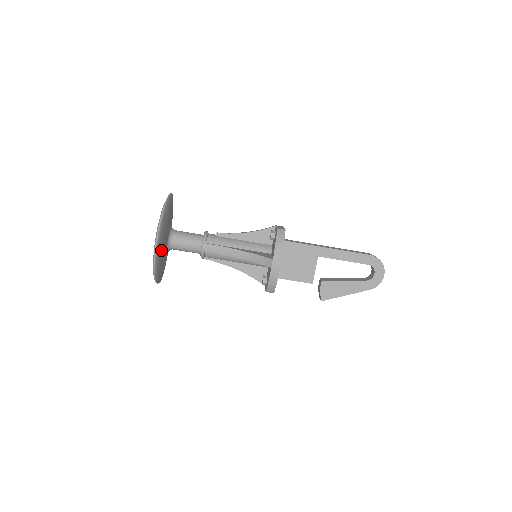
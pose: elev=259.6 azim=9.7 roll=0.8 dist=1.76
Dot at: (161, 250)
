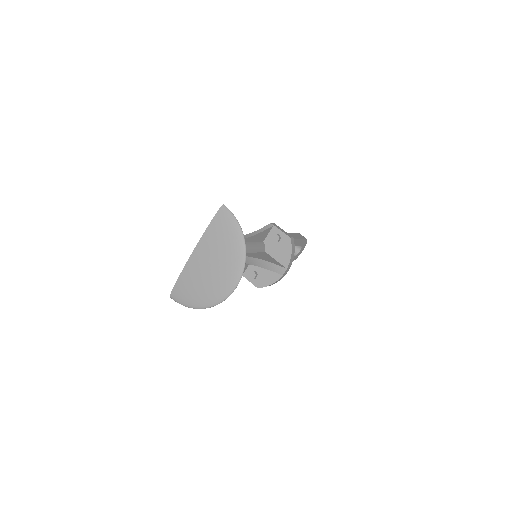
Dot at: occluded
